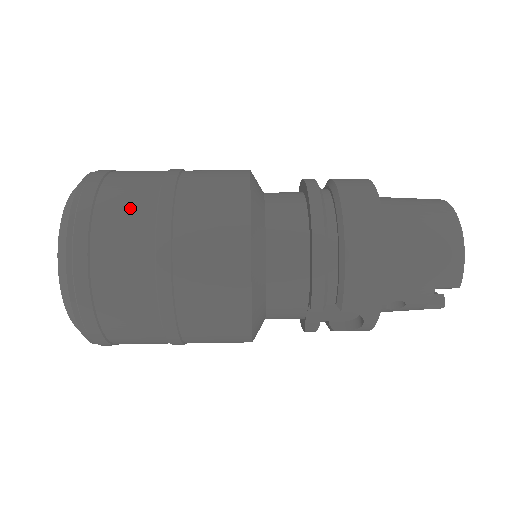
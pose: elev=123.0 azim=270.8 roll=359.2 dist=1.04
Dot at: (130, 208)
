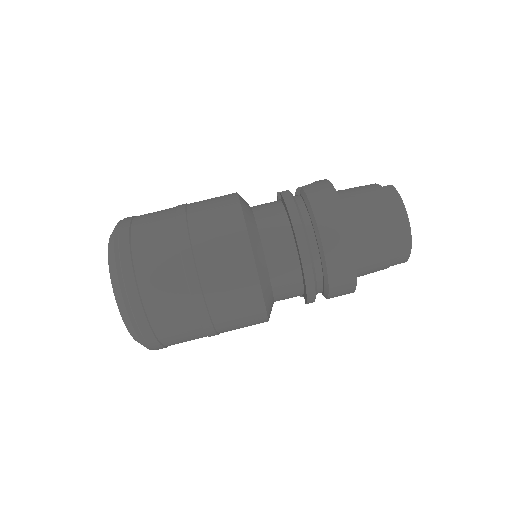
Dot at: (168, 292)
